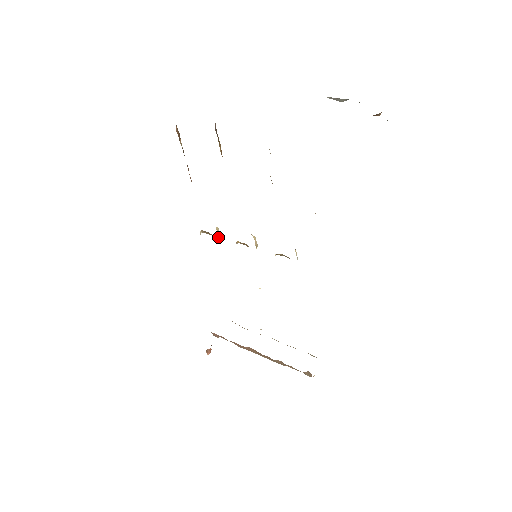
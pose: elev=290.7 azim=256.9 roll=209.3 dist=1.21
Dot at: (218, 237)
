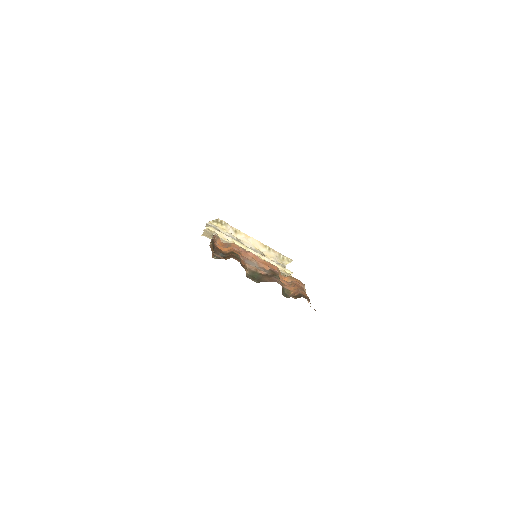
Dot at: occluded
